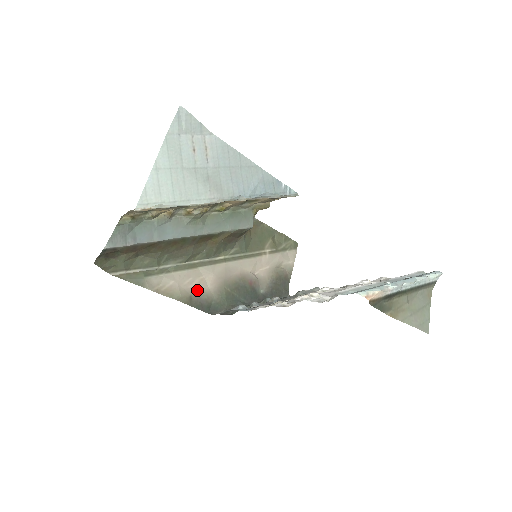
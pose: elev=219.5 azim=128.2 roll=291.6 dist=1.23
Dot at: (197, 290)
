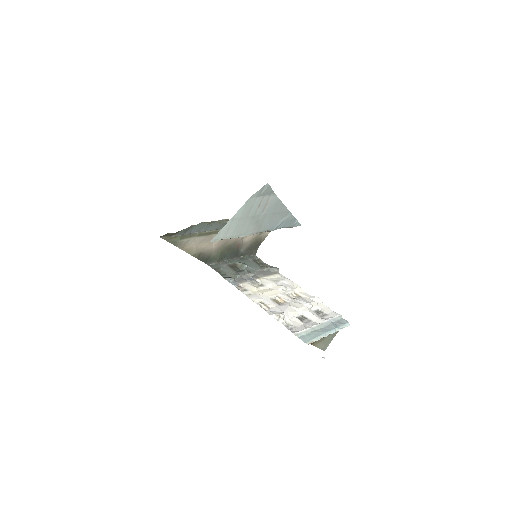
Dot at: (206, 249)
